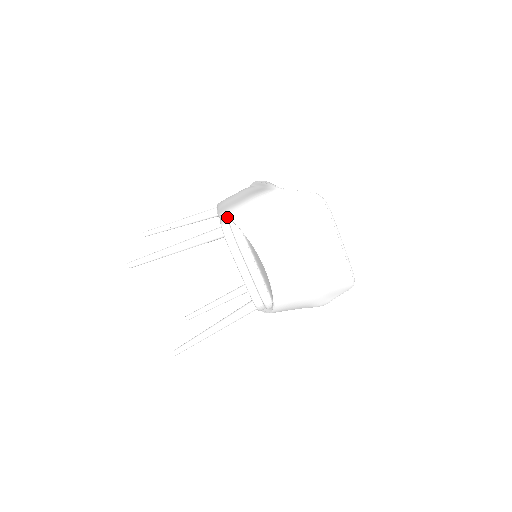
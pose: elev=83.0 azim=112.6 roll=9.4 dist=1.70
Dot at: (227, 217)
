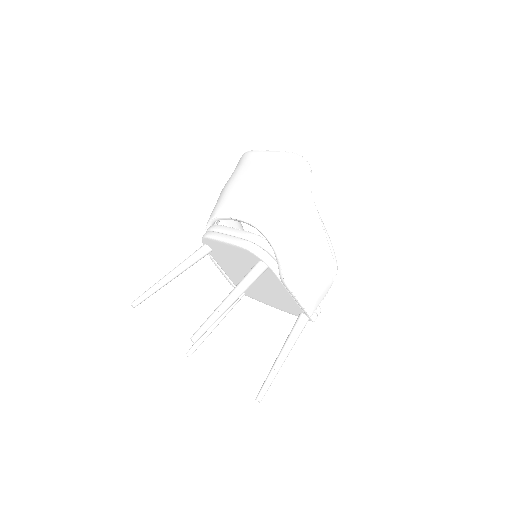
Dot at: occluded
